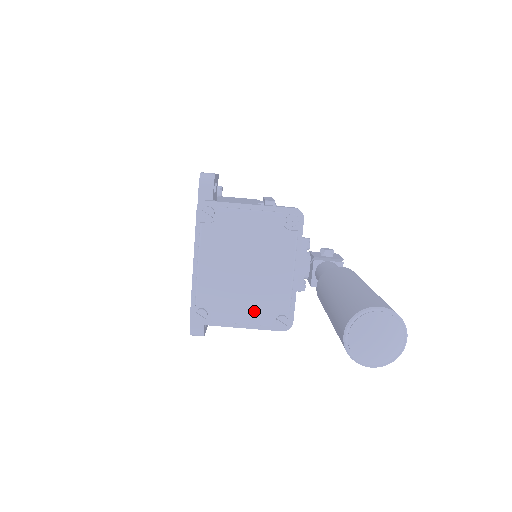
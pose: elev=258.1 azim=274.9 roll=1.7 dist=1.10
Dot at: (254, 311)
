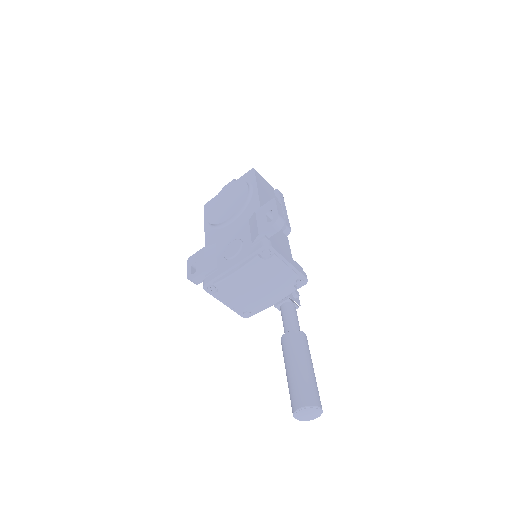
Dot at: (240, 304)
